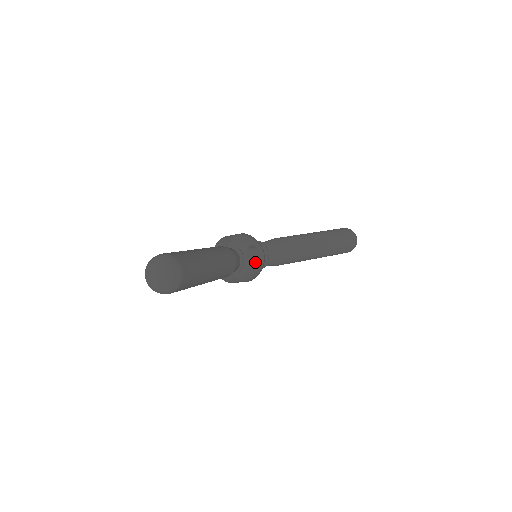
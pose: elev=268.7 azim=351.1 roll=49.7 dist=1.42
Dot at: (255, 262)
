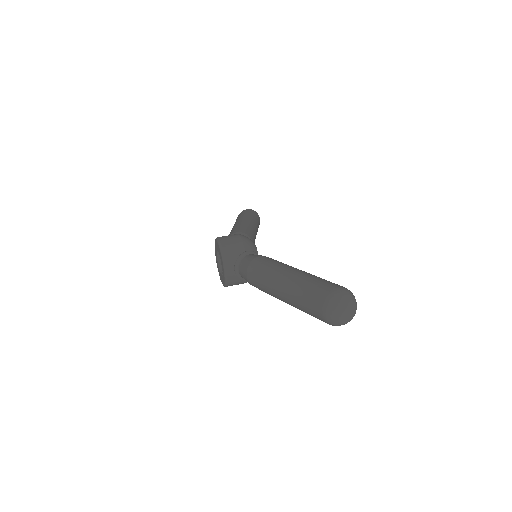
Dot at: occluded
